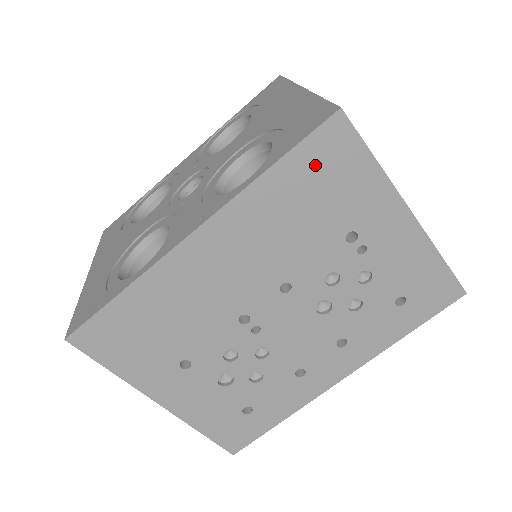
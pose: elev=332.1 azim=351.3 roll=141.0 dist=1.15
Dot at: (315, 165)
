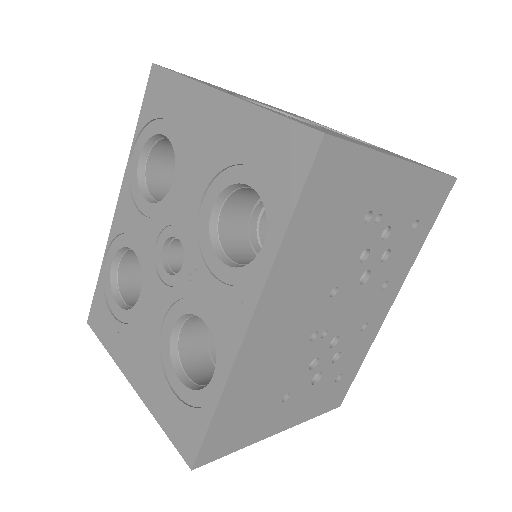
Dot at: (321, 195)
